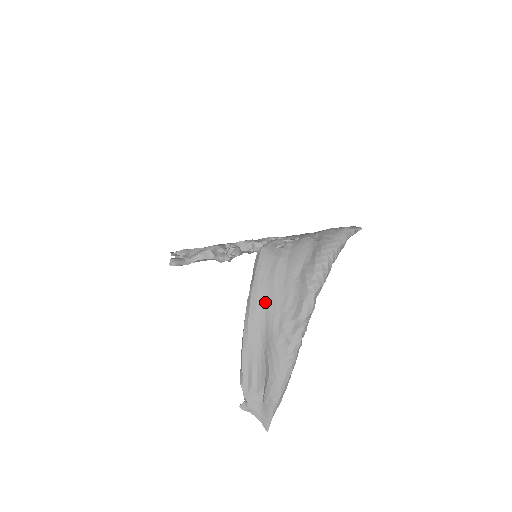
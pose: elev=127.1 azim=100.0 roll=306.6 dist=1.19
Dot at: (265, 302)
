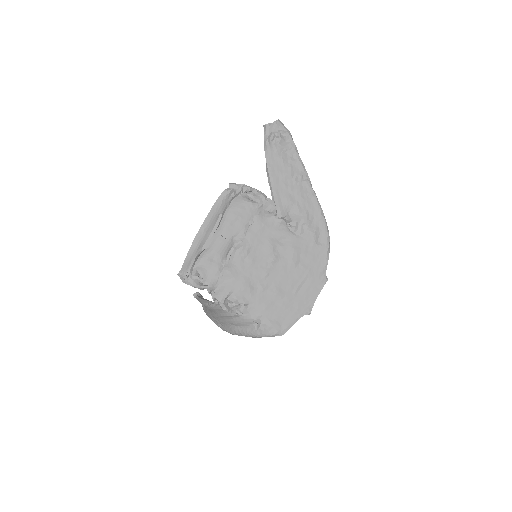
Dot at: (214, 312)
